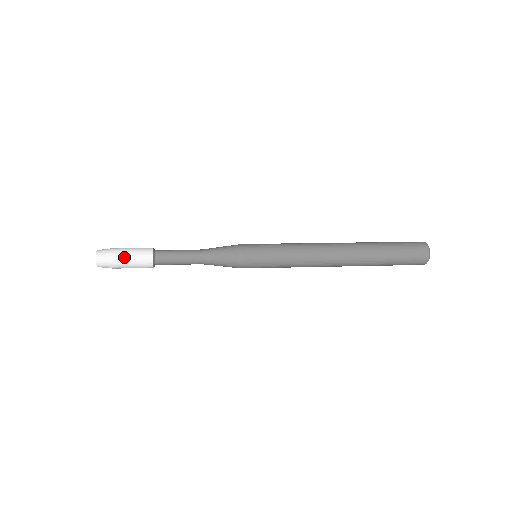
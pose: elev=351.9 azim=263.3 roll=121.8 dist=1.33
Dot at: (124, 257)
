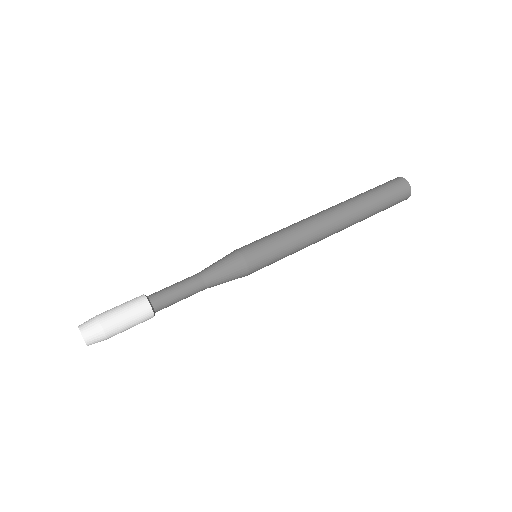
Dot at: (119, 324)
